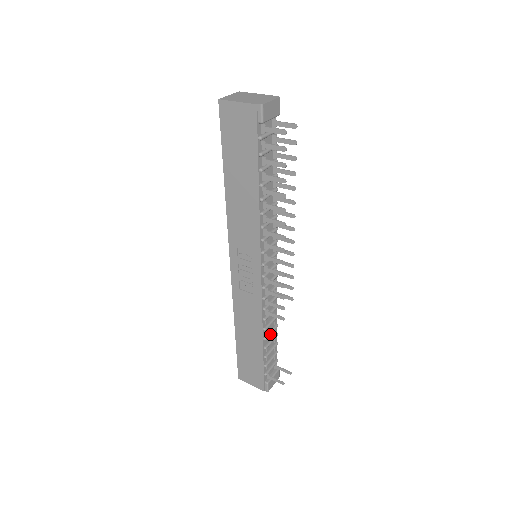
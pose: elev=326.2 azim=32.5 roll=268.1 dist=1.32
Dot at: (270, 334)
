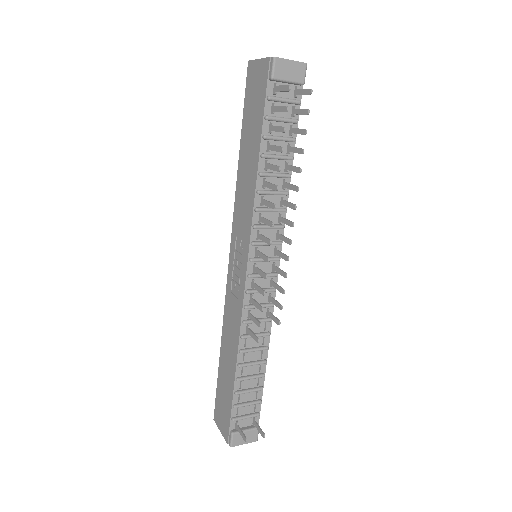
Dot at: (249, 364)
